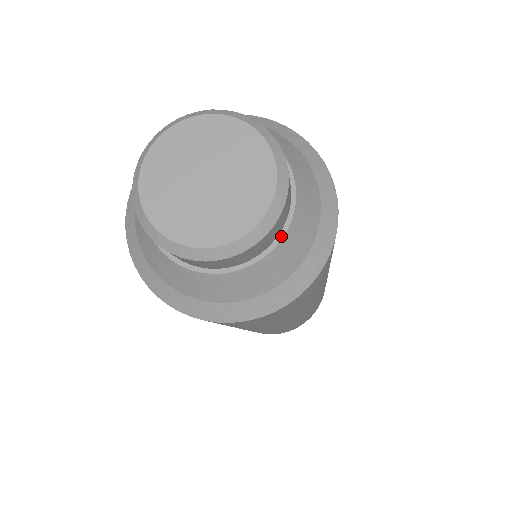
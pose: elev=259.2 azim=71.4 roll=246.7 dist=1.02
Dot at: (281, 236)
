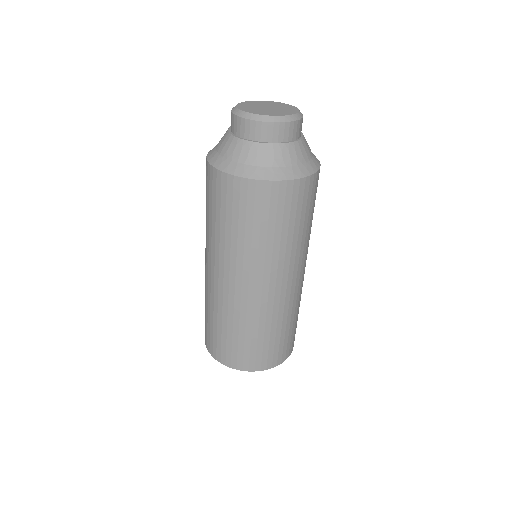
Dot at: (290, 142)
